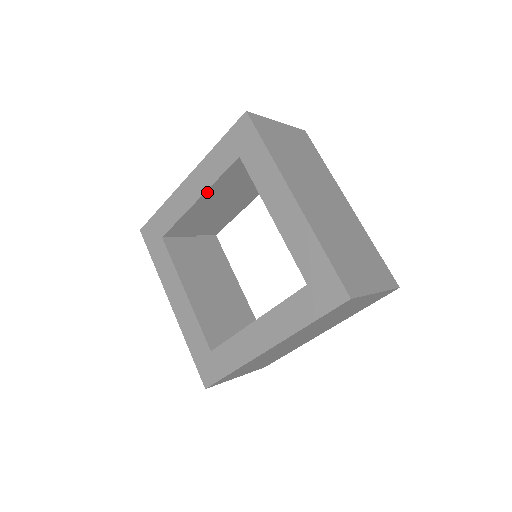
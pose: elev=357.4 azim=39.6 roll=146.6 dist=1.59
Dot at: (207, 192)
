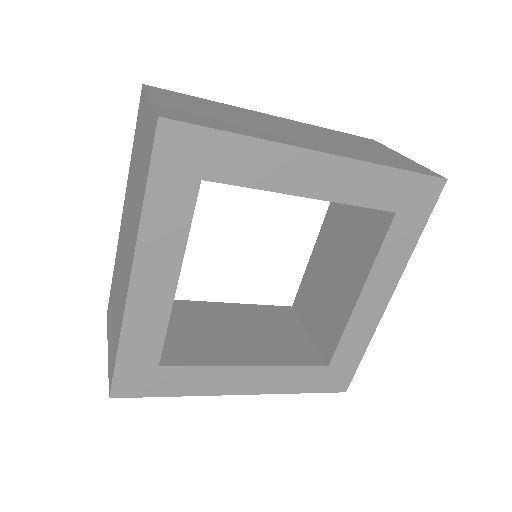
Dot at: (181, 262)
